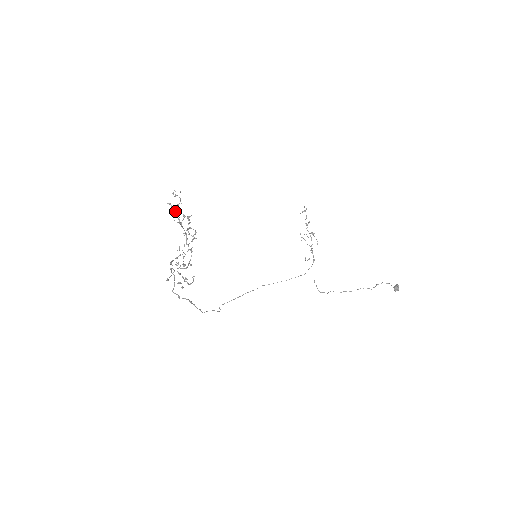
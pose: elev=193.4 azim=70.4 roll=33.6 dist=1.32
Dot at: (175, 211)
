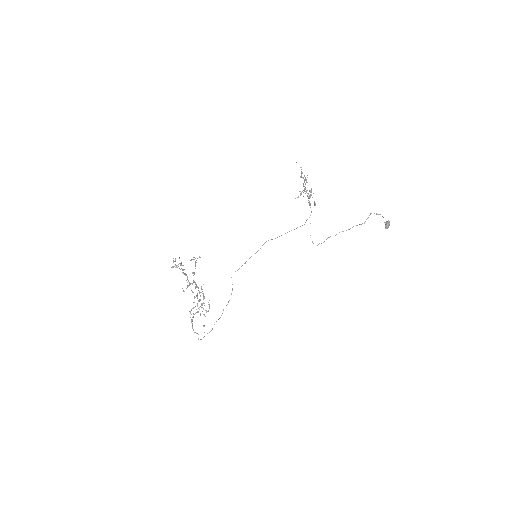
Dot at: occluded
